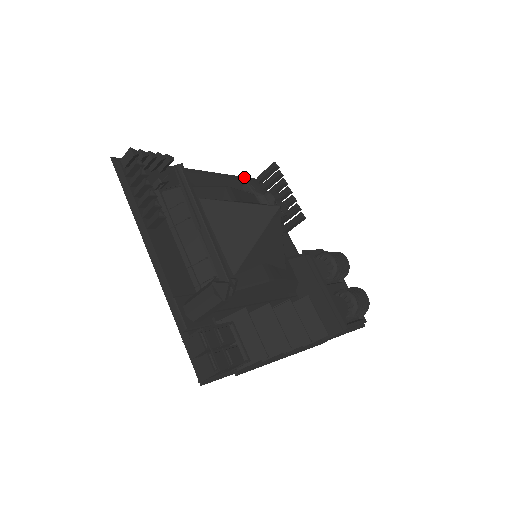
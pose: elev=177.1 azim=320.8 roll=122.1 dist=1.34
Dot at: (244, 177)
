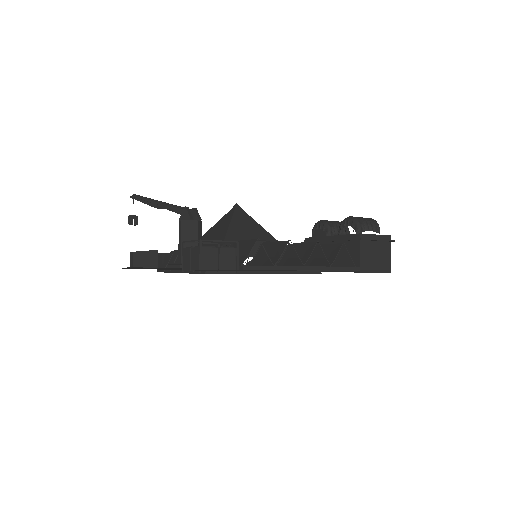
Dot at: occluded
